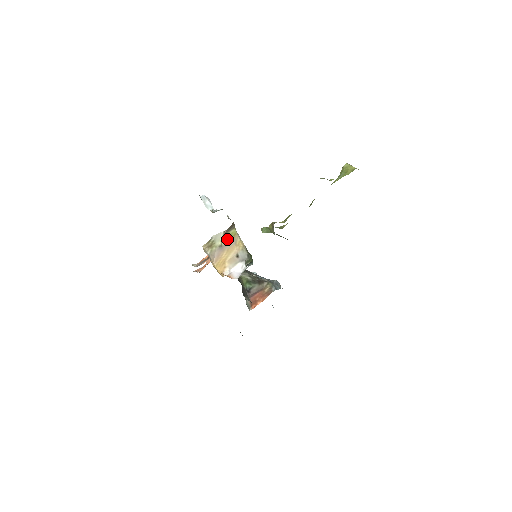
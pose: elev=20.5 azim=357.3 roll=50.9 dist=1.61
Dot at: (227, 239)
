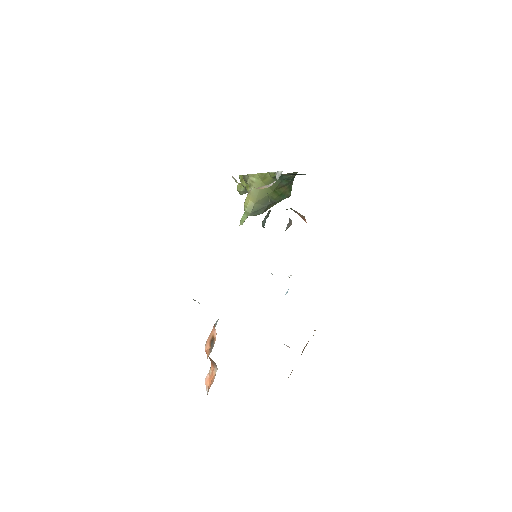
Dot at: occluded
